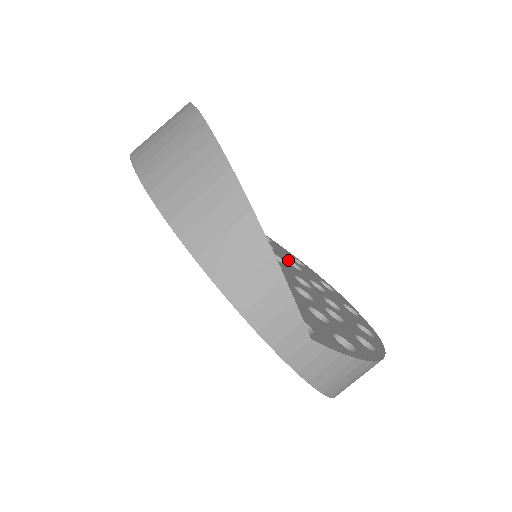
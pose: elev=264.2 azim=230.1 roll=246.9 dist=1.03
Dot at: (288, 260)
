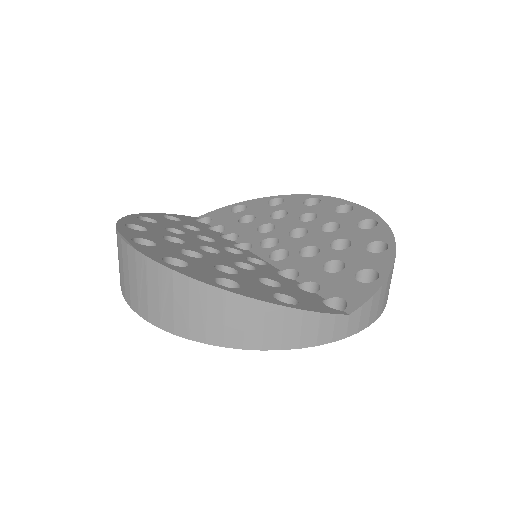
Dot at: (271, 214)
